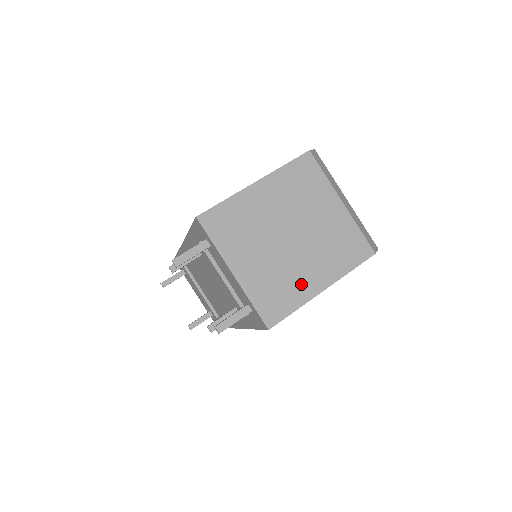
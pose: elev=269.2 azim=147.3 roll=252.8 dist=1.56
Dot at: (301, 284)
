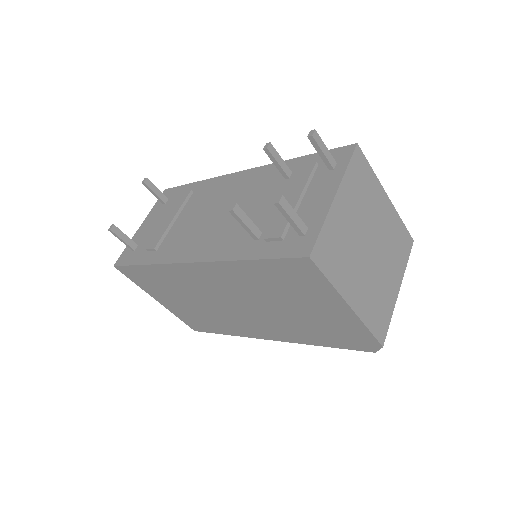
Dot at: (347, 277)
